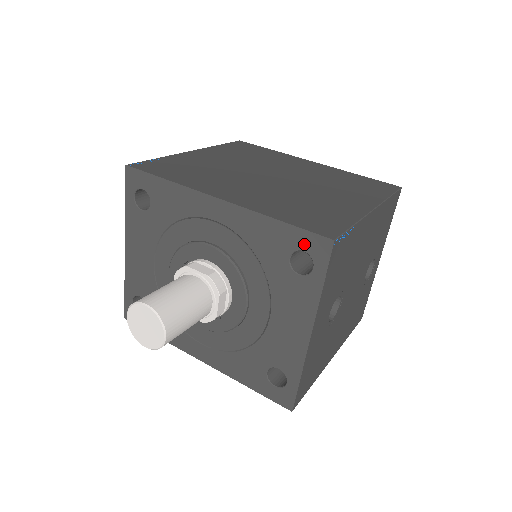
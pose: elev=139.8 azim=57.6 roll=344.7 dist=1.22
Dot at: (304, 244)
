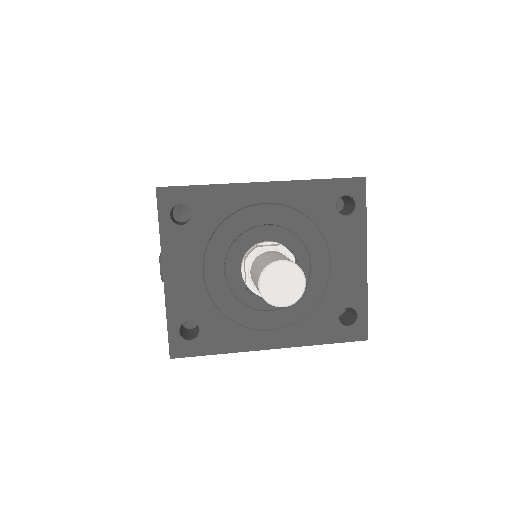
Dot at: (345, 189)
